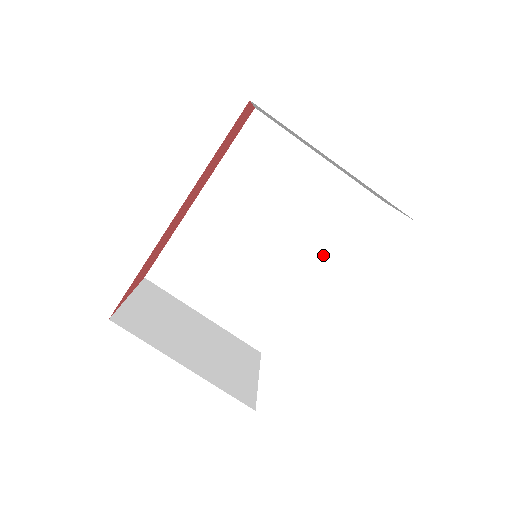
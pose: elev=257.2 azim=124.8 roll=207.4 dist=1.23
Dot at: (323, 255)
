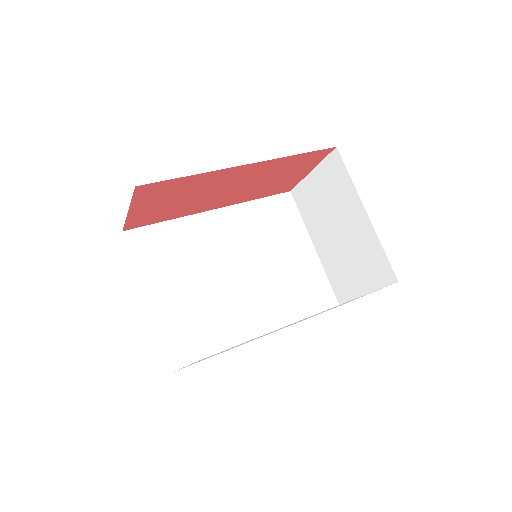
Dot at: (279, 316)
